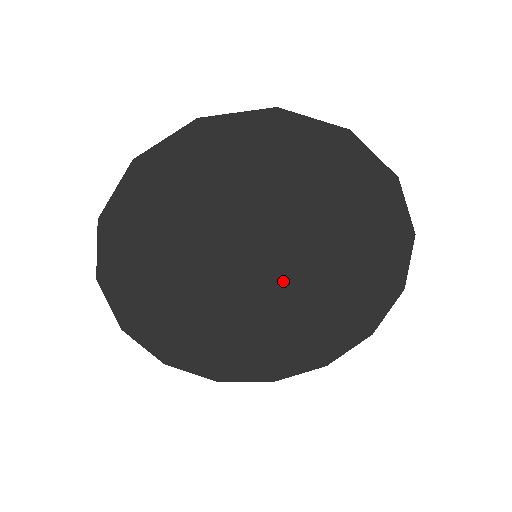
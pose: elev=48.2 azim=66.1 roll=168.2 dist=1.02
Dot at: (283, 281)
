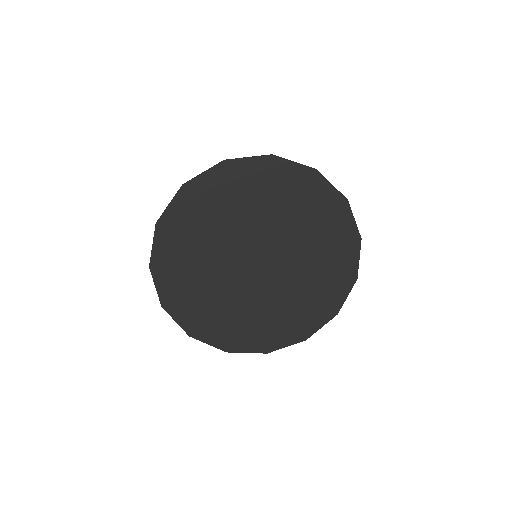
Dot at: (270, 277)
